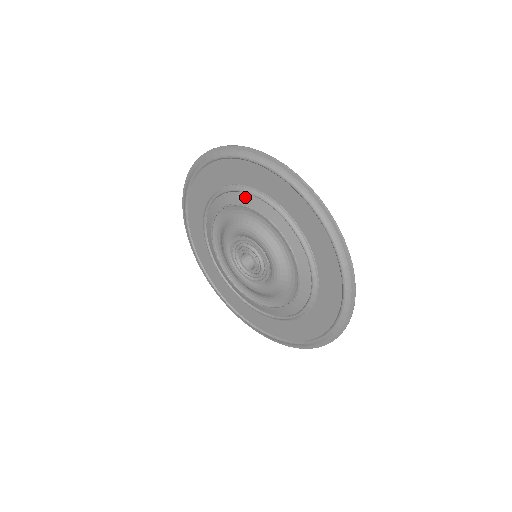
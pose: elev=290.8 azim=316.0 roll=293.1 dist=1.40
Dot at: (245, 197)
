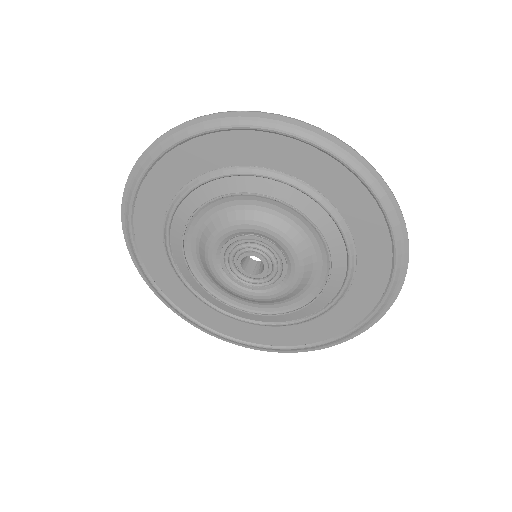
Dot at: (279, 188)
